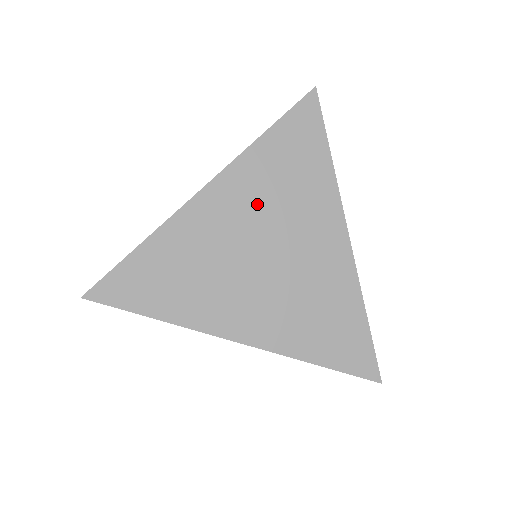
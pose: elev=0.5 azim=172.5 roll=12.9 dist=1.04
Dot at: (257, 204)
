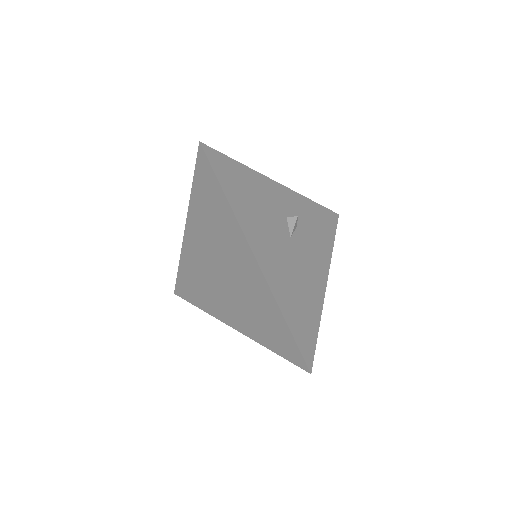
Dot at: (207, 238)
